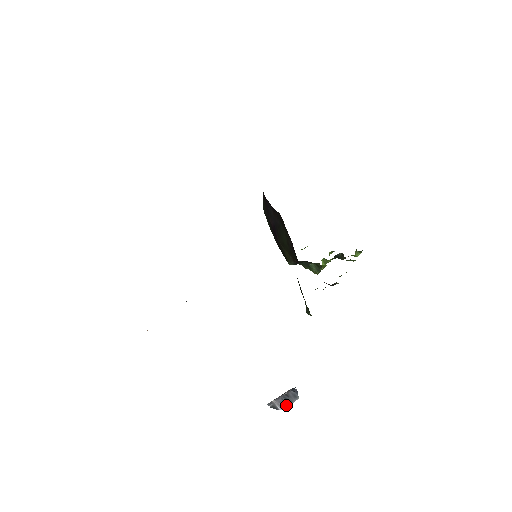
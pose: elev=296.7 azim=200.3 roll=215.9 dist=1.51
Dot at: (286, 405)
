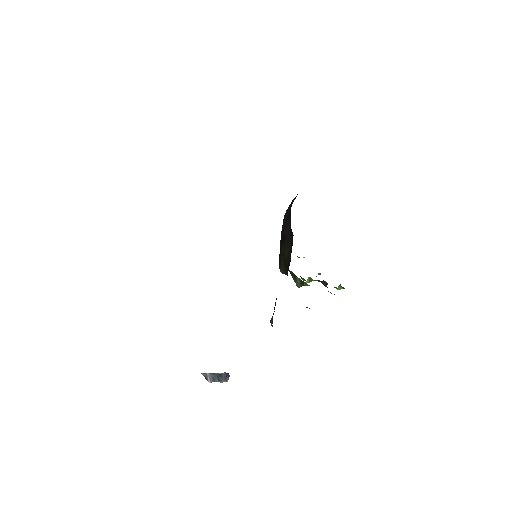
Dot at: (215, 381)
